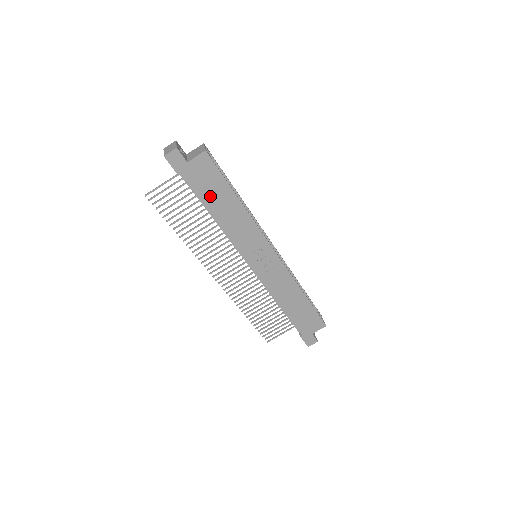
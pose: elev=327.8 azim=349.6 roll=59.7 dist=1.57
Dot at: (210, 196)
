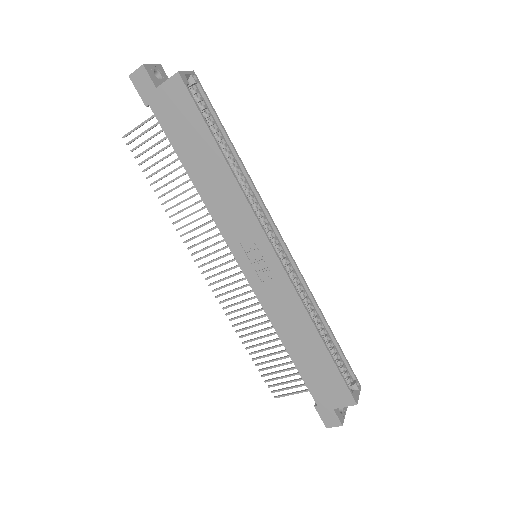
Dot at: (185, 144)
